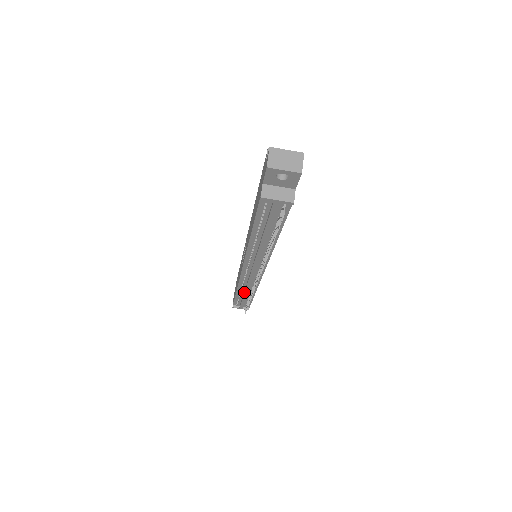
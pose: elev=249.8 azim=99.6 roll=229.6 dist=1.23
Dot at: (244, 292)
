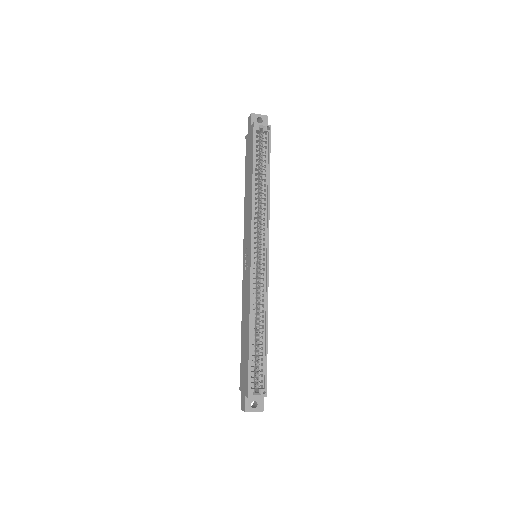
Dot at: occluded
